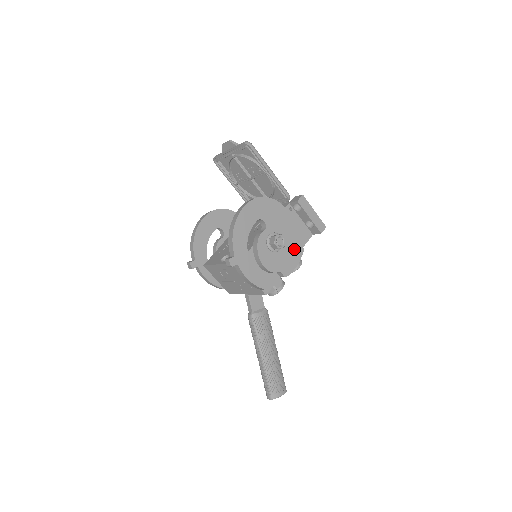
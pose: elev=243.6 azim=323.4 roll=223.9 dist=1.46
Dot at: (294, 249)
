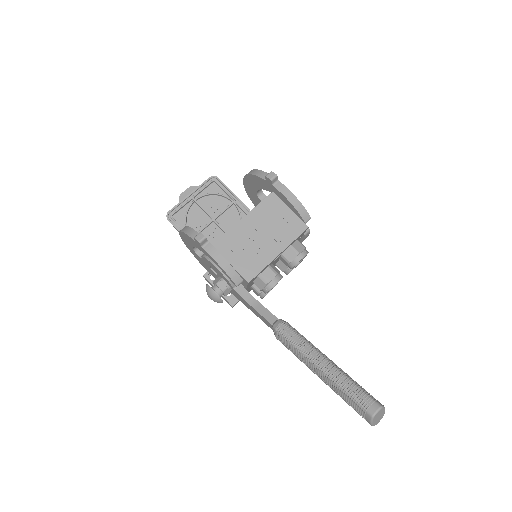
Dot at: occluded
